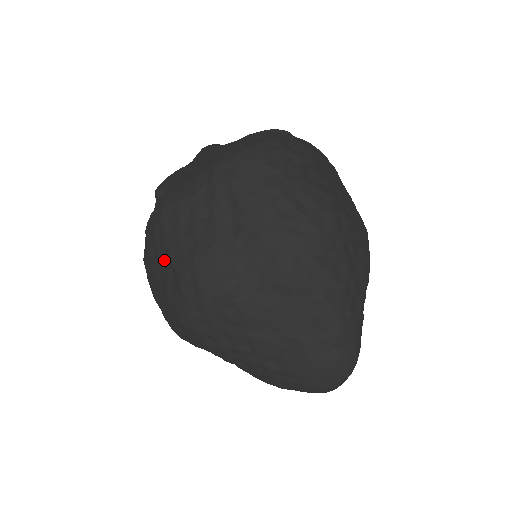
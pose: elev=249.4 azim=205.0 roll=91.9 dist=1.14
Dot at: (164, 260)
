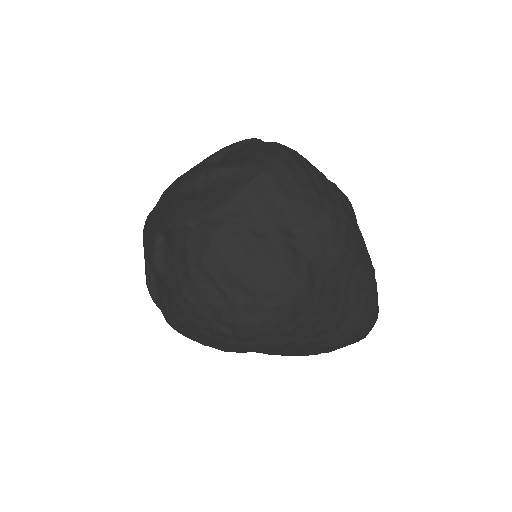
Dot at: (226, 284)
